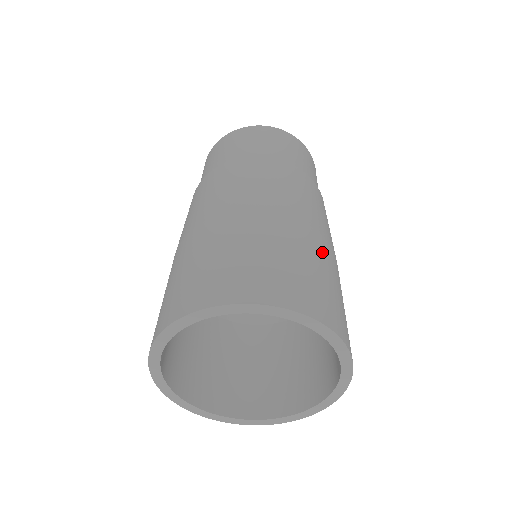
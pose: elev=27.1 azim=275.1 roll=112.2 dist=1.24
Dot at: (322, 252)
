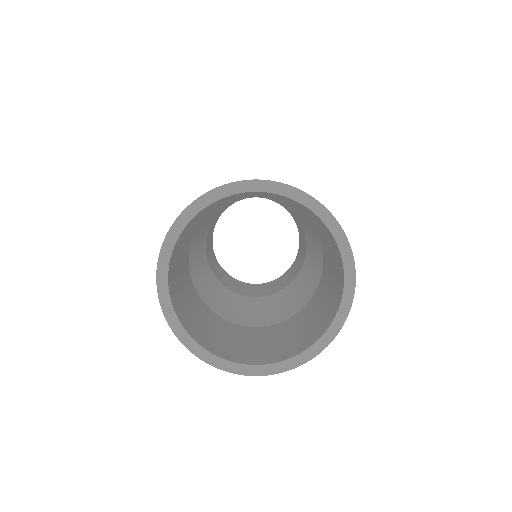
Dot at: occluded
